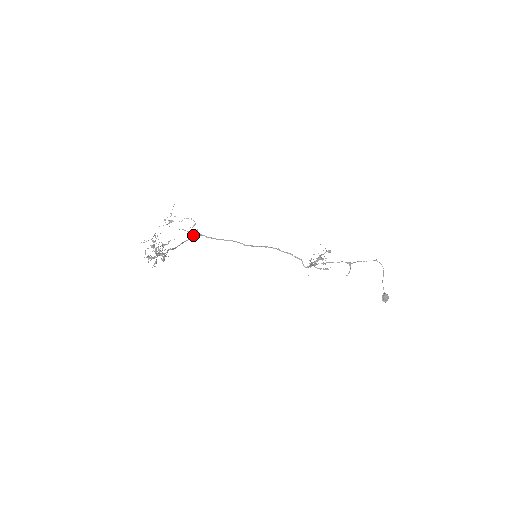
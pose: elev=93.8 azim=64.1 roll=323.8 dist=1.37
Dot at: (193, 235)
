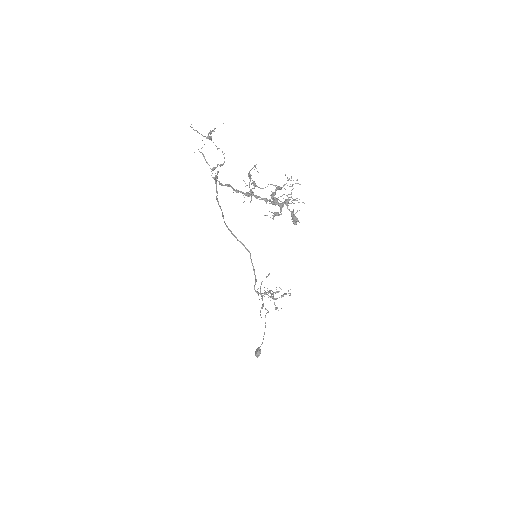
Dot at: occluded
